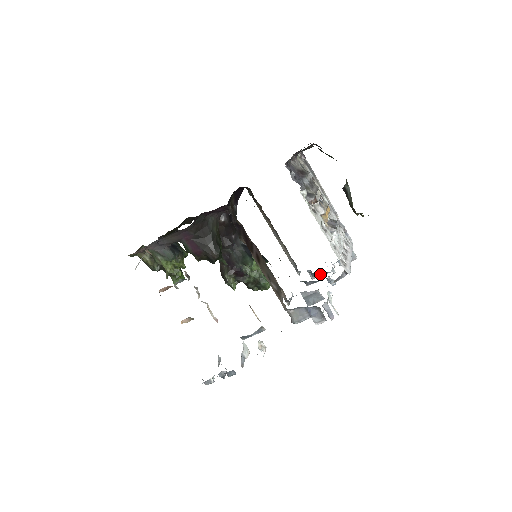
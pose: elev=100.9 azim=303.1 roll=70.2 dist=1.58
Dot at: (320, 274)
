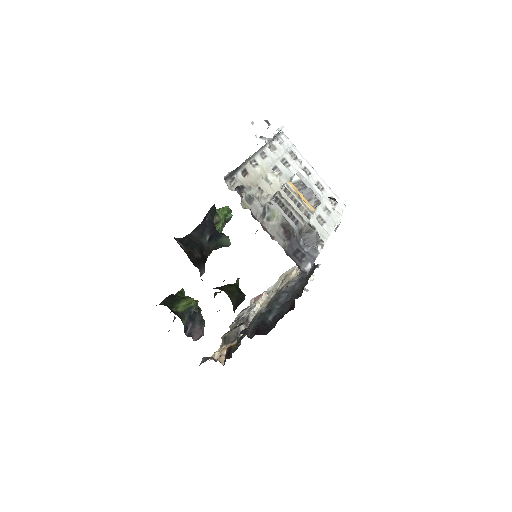
Dot at: occluded
